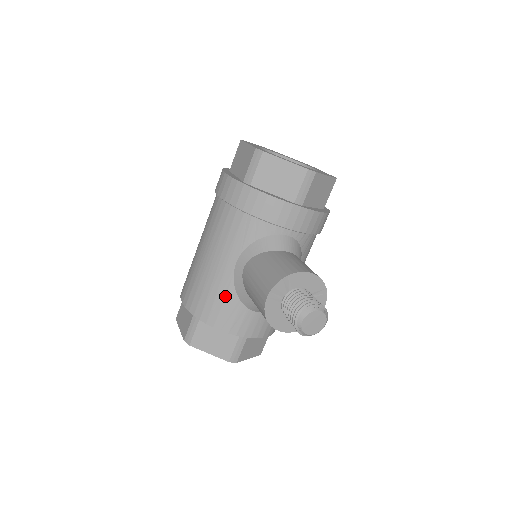
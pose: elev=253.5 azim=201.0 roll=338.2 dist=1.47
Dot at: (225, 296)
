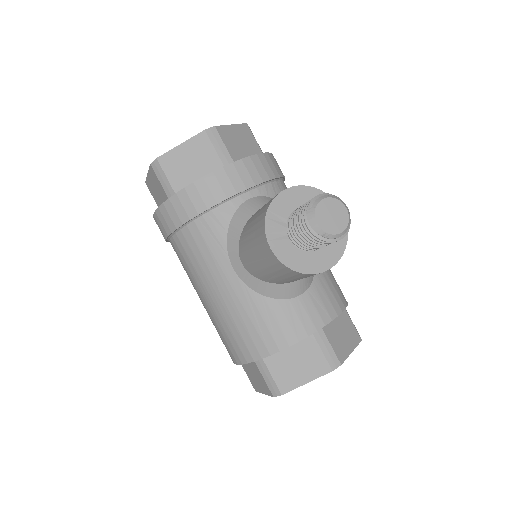
Dot at: (257, 310)
